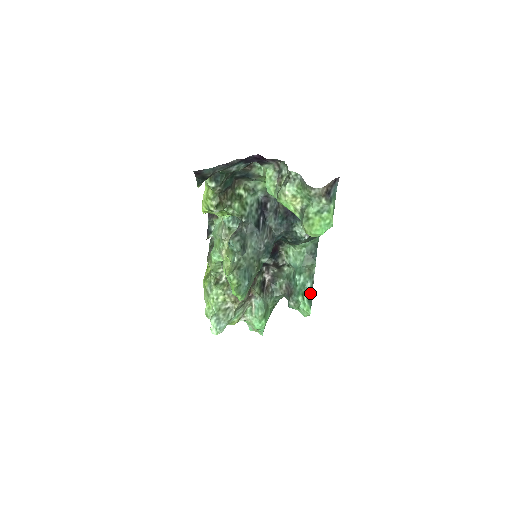
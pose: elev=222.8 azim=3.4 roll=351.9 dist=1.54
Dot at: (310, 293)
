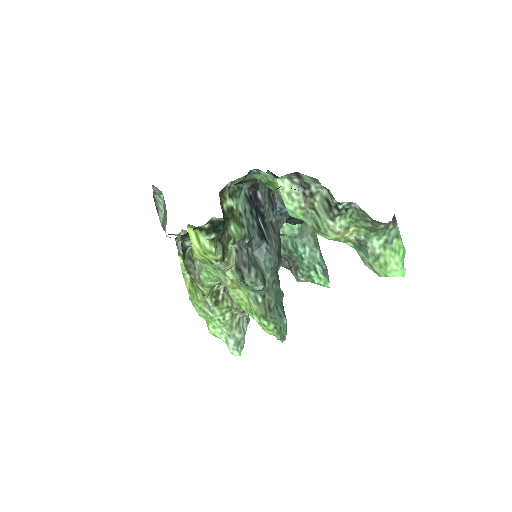
Dot at: (323, 264)
